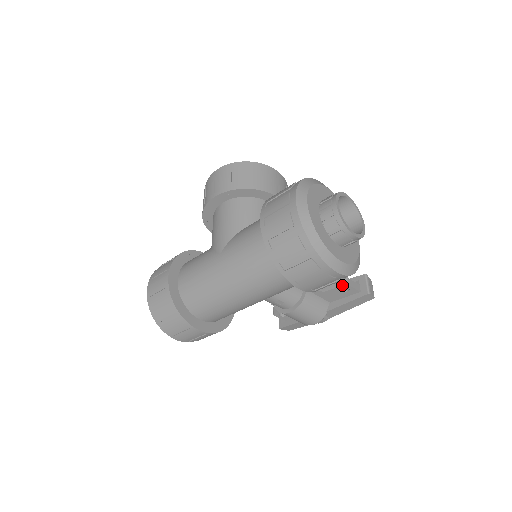
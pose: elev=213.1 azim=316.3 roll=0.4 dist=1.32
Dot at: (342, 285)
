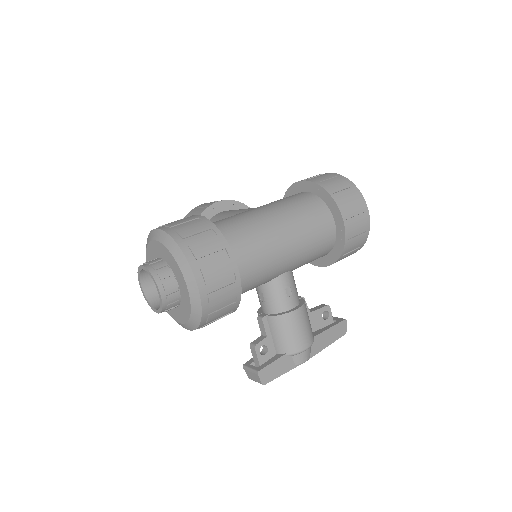
Dot at: (325, 305)
